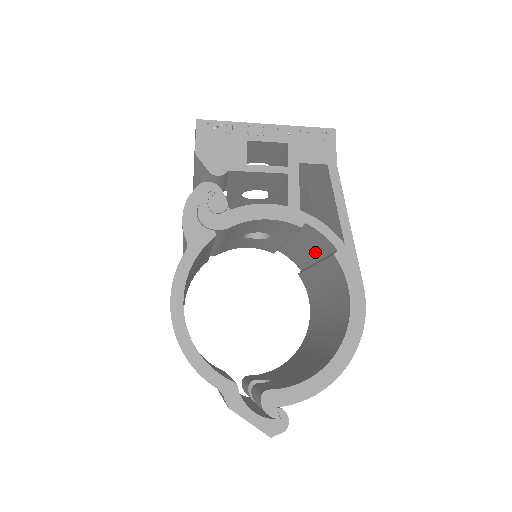
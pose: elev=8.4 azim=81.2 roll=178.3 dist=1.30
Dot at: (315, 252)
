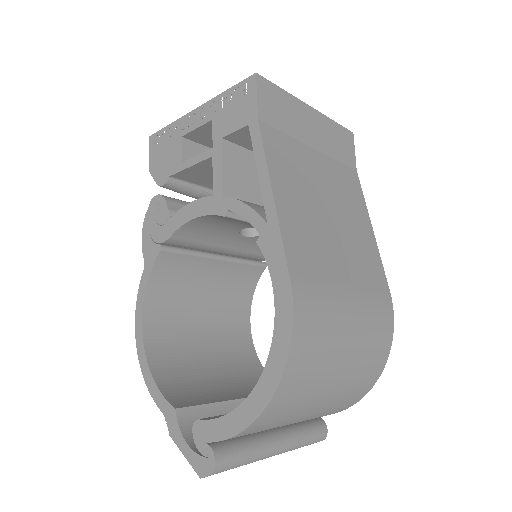
Dot at: occluded
